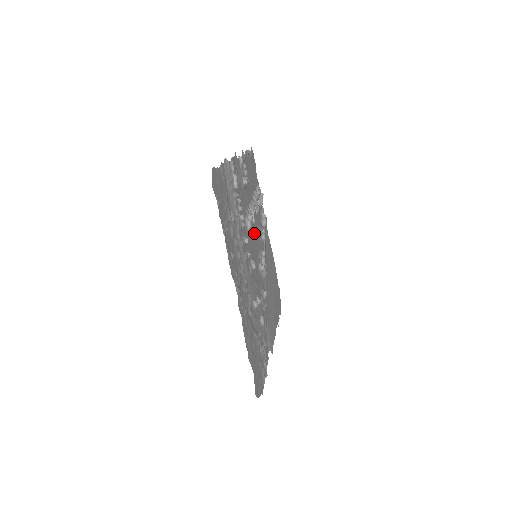
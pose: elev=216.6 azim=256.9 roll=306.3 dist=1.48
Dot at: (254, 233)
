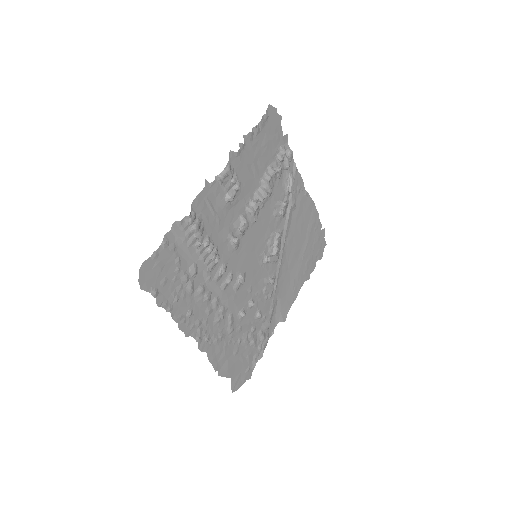
Dot at: (257, 229)
